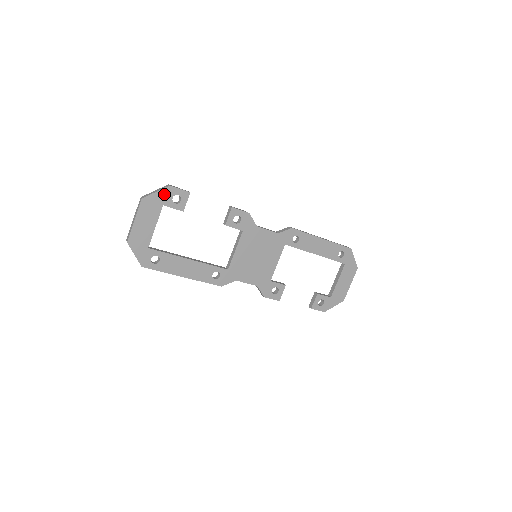
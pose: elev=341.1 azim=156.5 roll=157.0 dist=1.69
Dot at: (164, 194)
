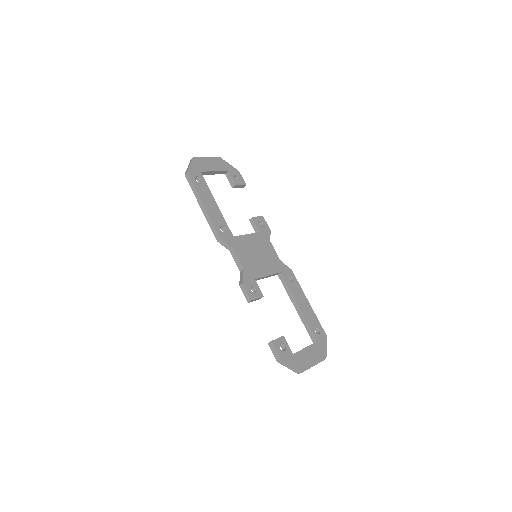
Dot at: (233, 170)
